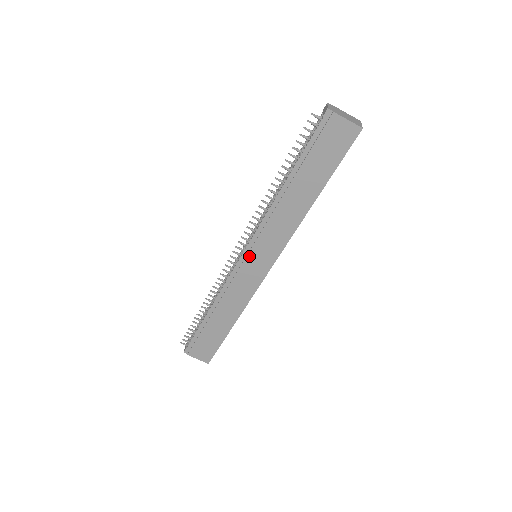
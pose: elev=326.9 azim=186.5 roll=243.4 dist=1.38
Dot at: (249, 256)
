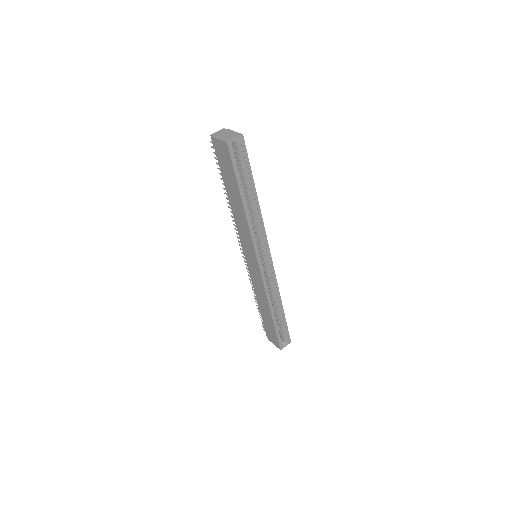
Dot at: (246, 256)
